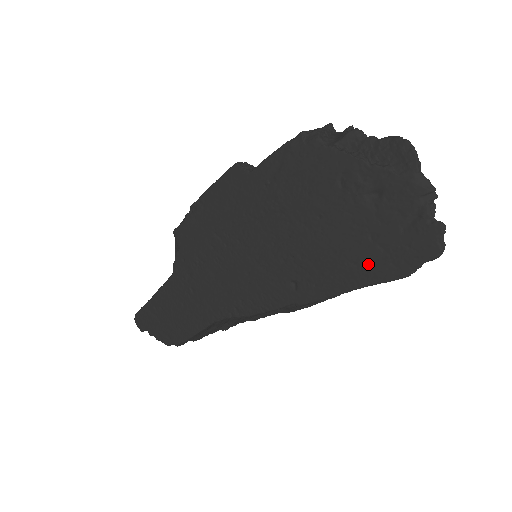
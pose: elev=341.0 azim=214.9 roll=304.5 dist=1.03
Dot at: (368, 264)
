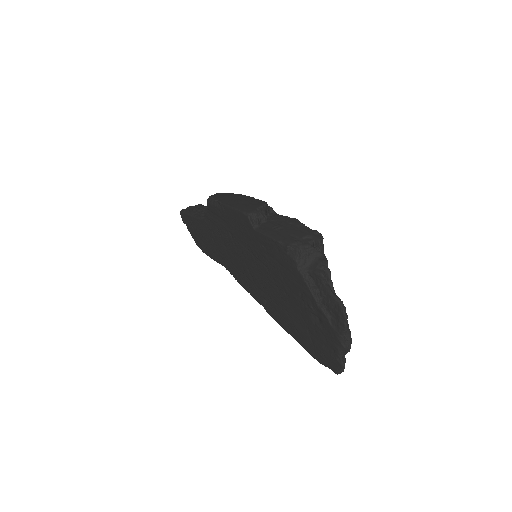
Dot at: (303, 338)
